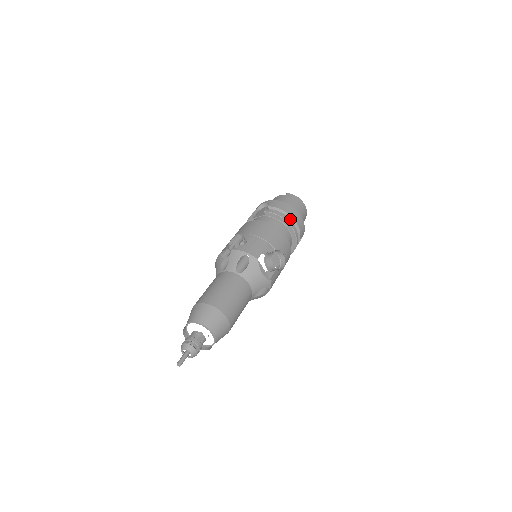
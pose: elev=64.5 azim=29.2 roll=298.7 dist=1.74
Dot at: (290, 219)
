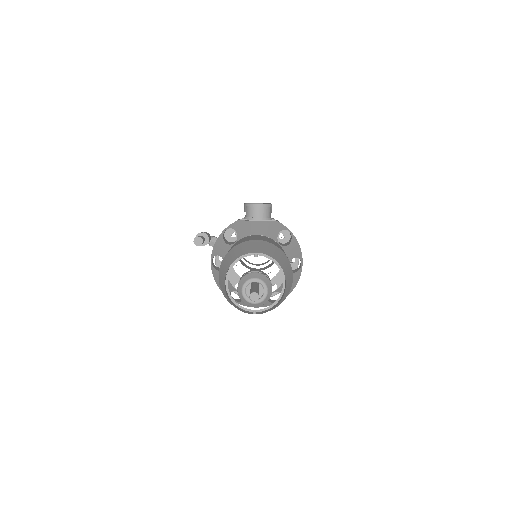
Dot at: occluded
